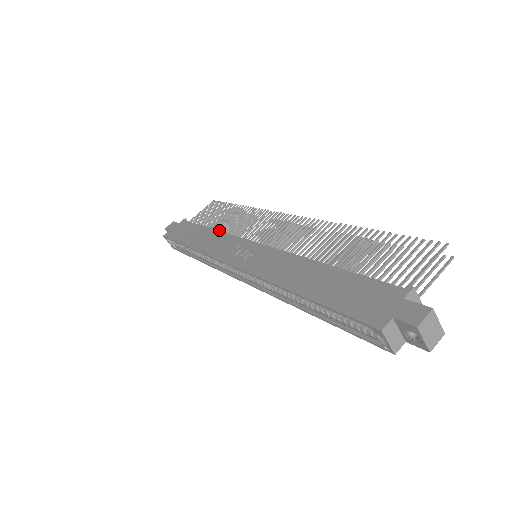
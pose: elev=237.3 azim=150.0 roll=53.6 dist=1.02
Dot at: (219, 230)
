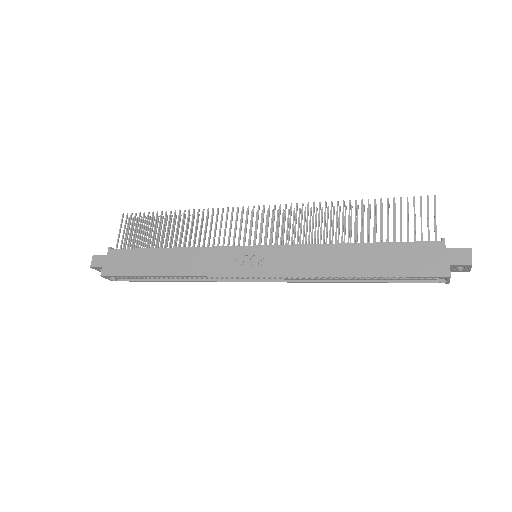
Dot at: (179, 245)
